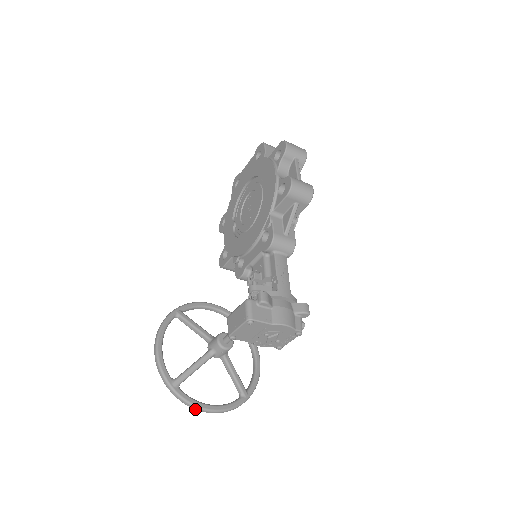
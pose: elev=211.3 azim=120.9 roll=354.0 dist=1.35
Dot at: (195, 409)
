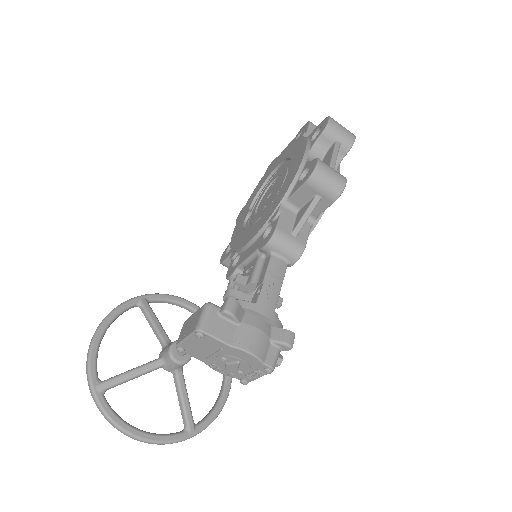
Dot at: occluded
